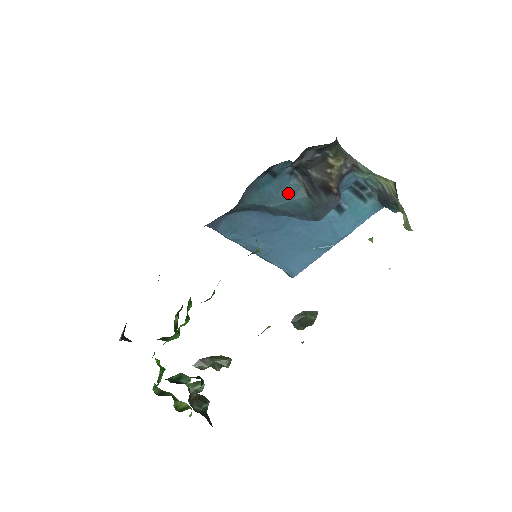
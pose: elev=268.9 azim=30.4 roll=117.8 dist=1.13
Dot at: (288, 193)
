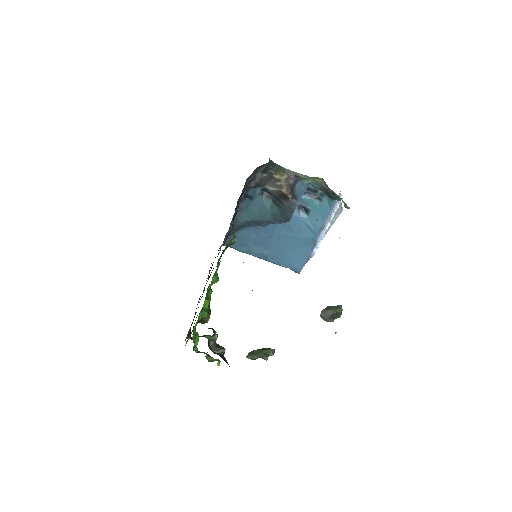
Dot at: (264, 208)
